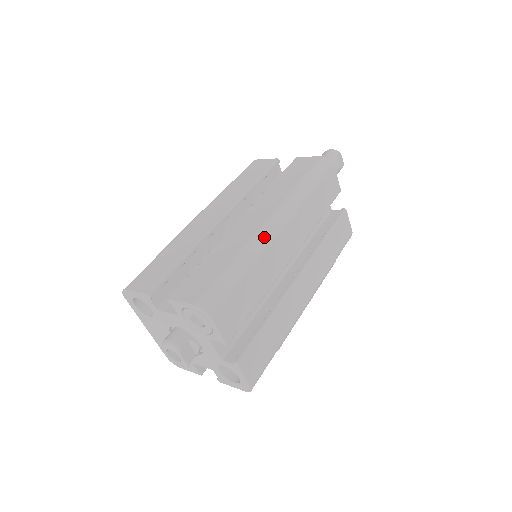
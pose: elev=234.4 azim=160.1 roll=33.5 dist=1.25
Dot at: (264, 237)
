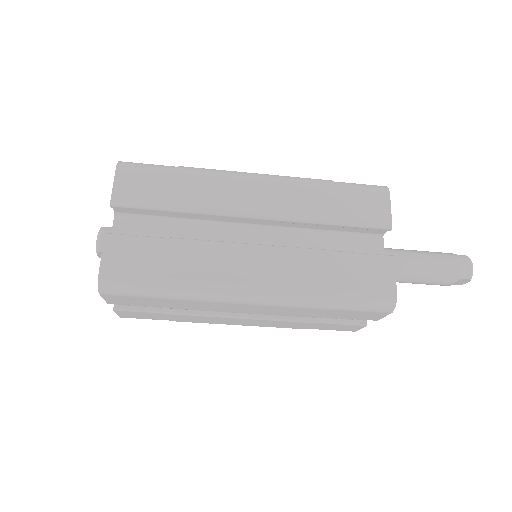
Dot at: (222, 295)
